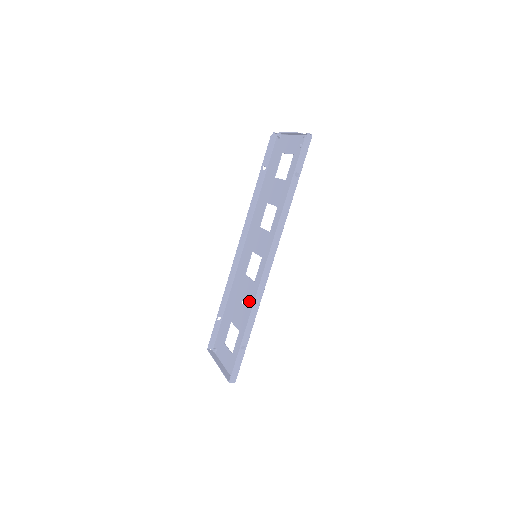
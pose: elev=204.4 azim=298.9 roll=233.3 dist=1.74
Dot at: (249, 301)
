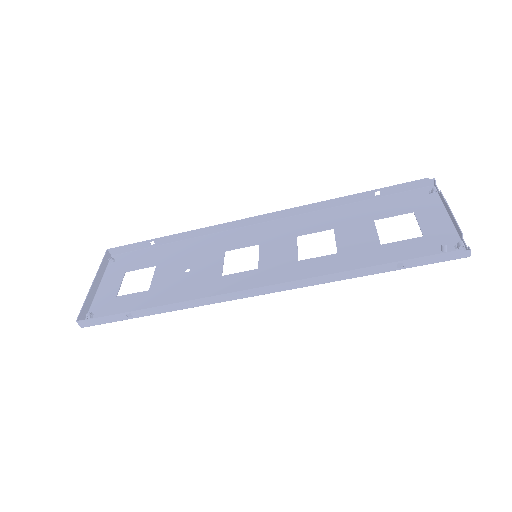
Dot at: (193, 283)
